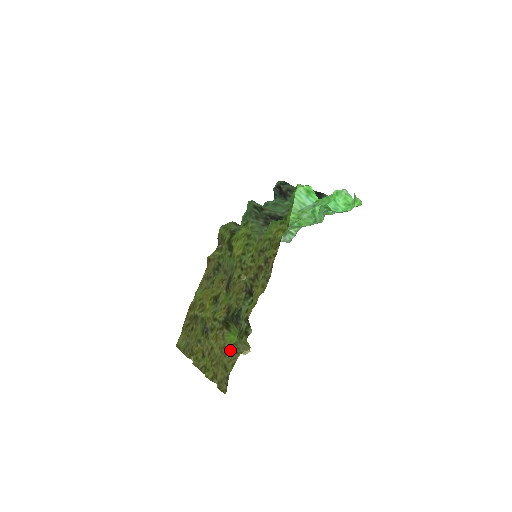
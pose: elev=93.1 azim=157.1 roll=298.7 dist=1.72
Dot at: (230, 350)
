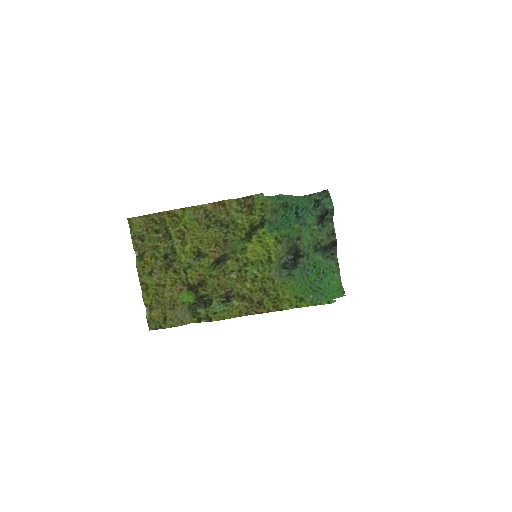
Dot at: (178, 309)
